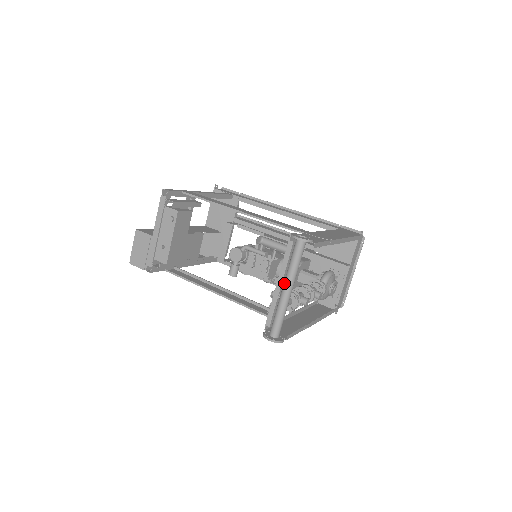
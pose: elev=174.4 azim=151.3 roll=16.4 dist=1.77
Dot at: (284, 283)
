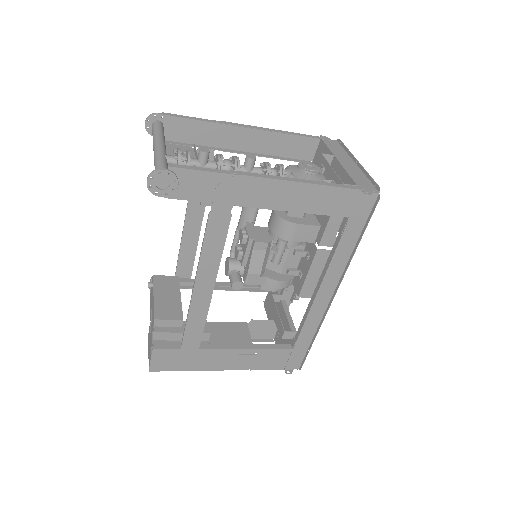
Dot at: occluded
